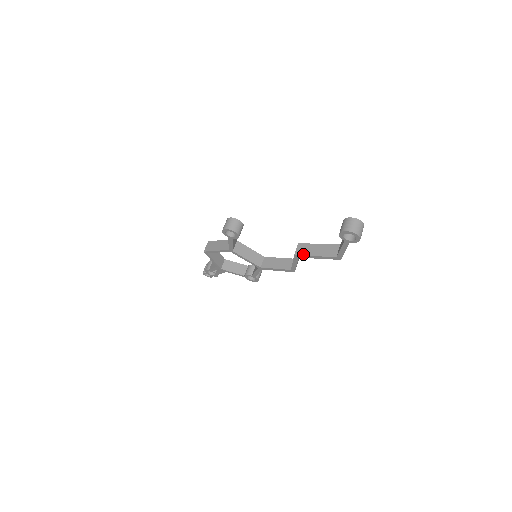
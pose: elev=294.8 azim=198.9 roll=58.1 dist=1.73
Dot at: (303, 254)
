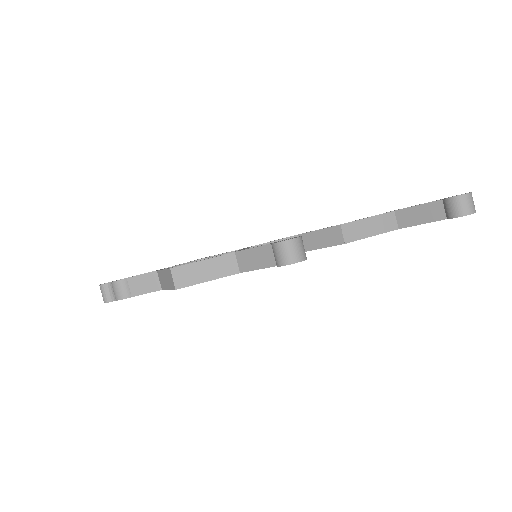
Dot at: (357, 239)
